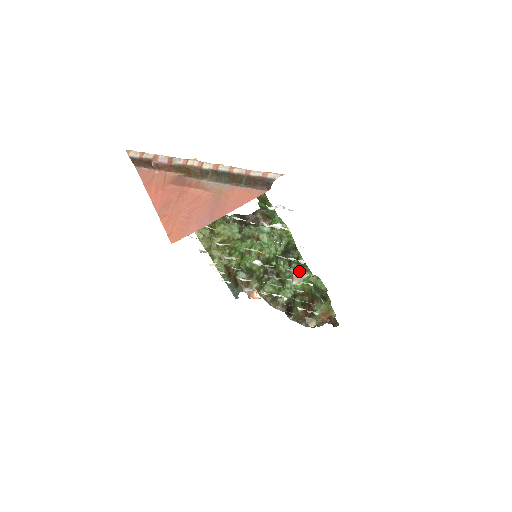
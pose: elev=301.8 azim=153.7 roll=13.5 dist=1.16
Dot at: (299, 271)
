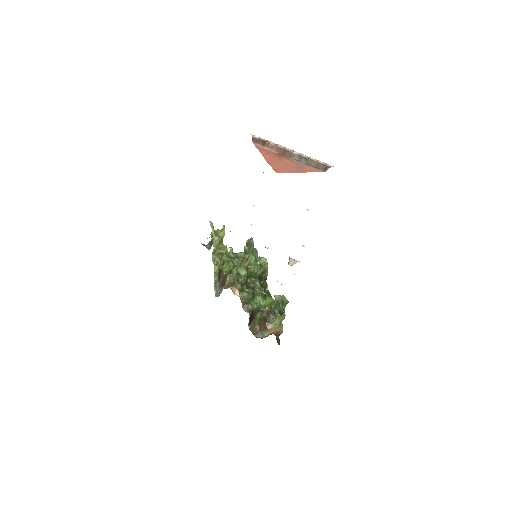
Dot at: (264, 295)
